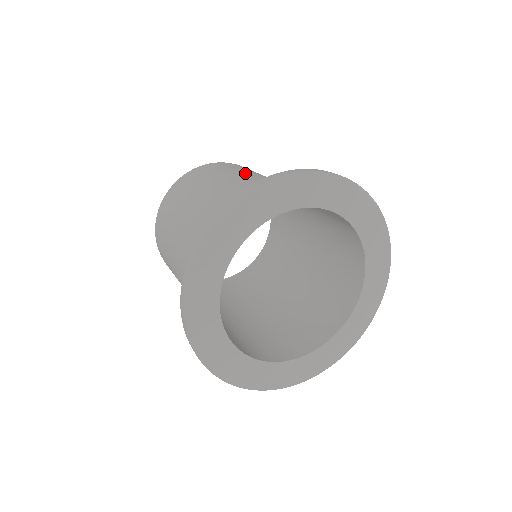
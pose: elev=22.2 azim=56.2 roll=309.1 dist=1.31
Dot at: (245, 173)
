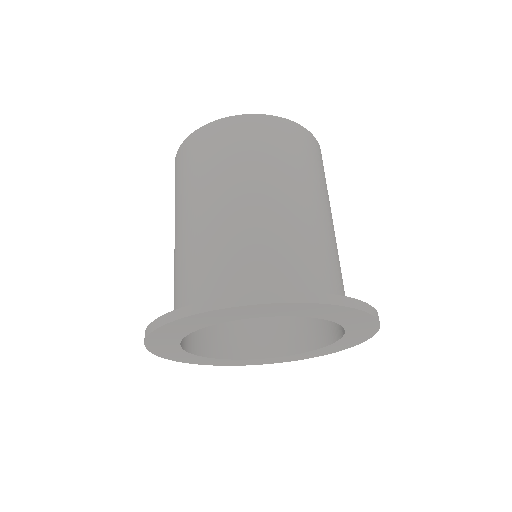
Dot at: (236, 179)
